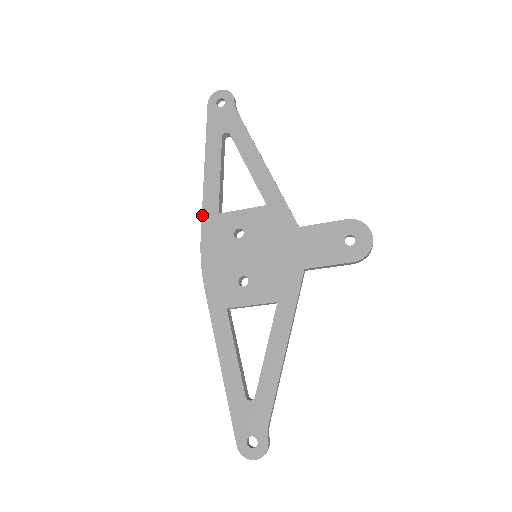
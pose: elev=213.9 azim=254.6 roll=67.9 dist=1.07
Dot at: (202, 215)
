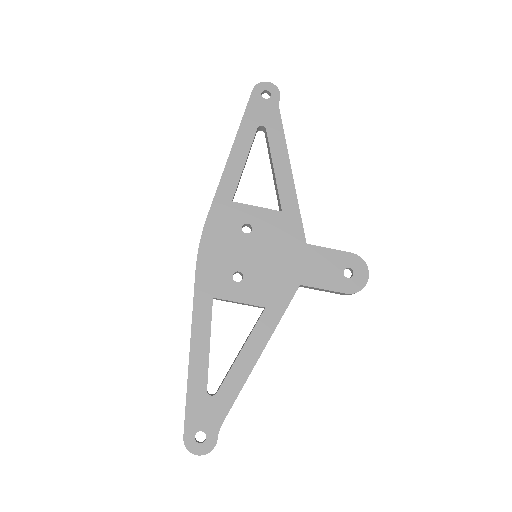
Dot at: (215, 196)
